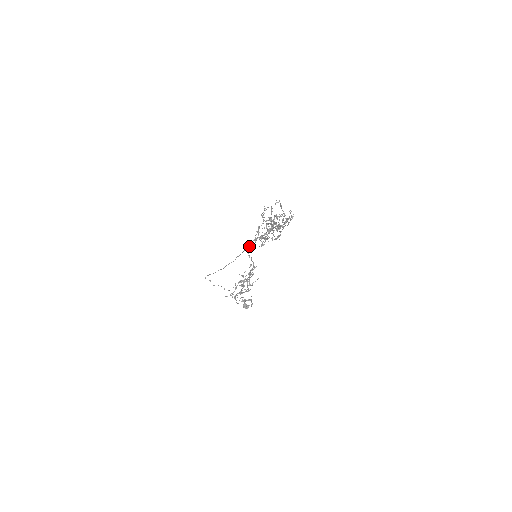
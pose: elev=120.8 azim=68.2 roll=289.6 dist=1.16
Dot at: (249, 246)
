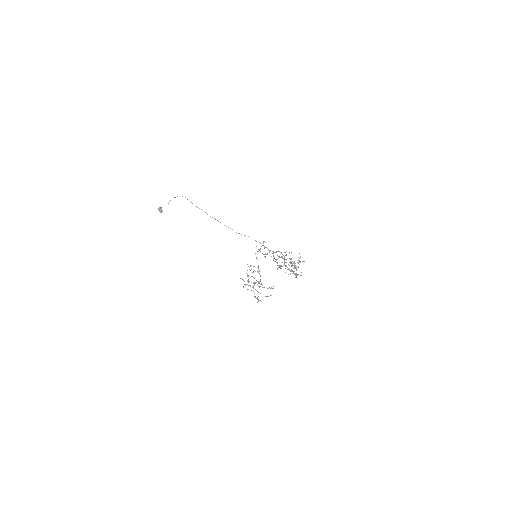
Dot at: occluded
